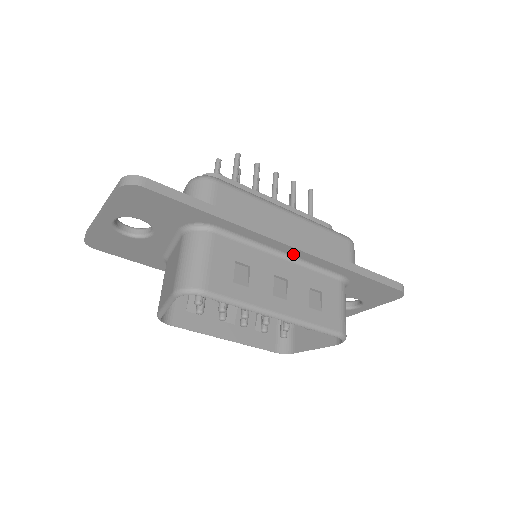
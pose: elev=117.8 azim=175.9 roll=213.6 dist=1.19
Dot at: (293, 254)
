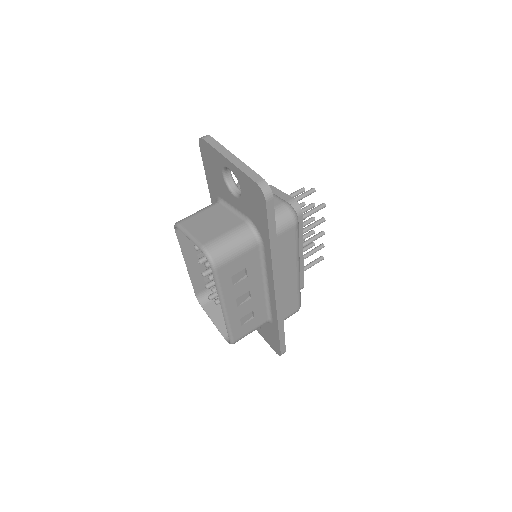
Dot at: (270, 292)
